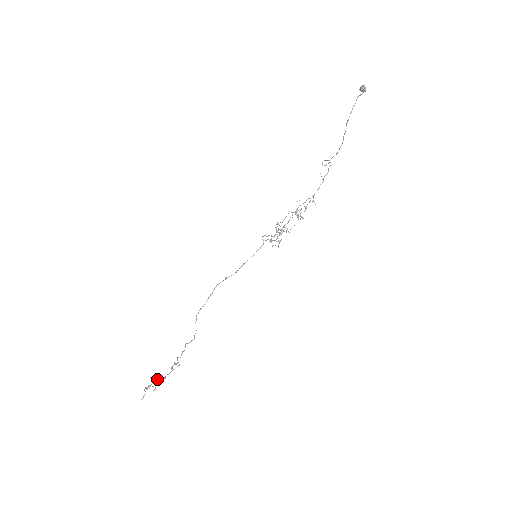
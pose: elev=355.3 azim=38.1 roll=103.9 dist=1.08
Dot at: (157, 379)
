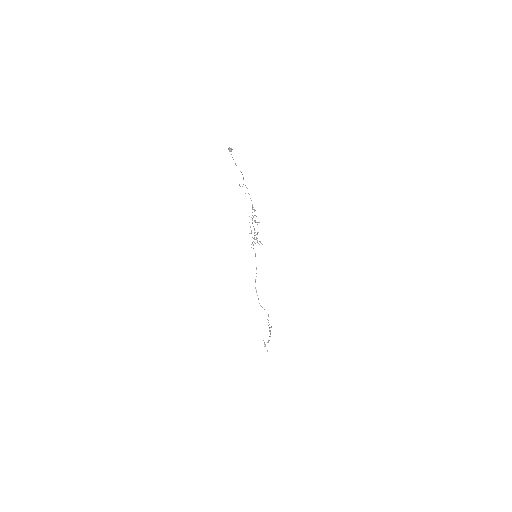
Dot at: occluded
